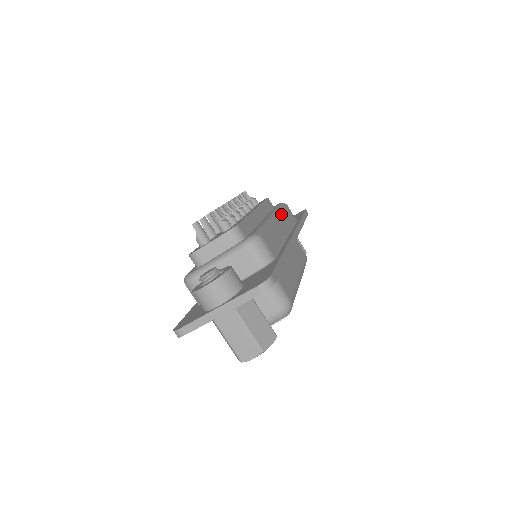
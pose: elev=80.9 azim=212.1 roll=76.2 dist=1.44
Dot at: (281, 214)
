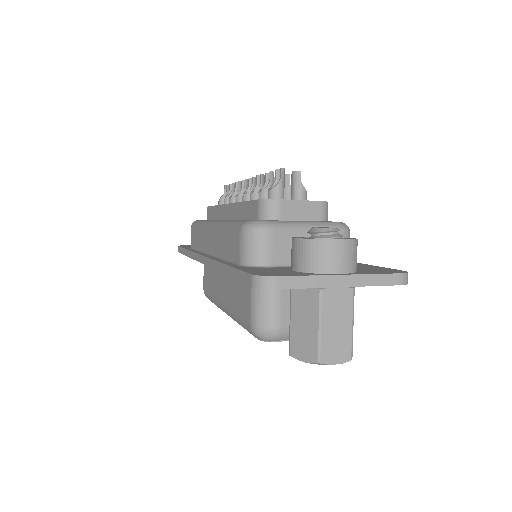
Dot at: occluded
